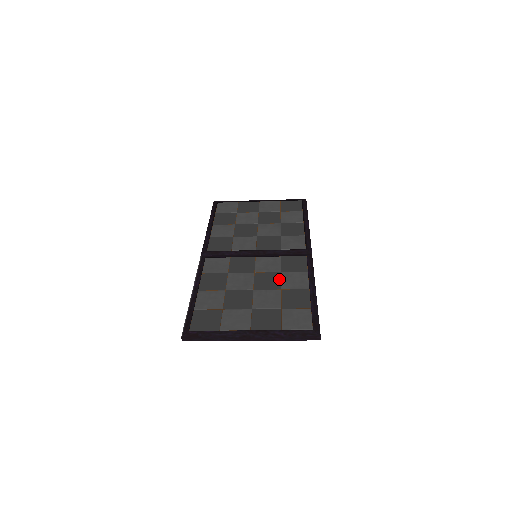
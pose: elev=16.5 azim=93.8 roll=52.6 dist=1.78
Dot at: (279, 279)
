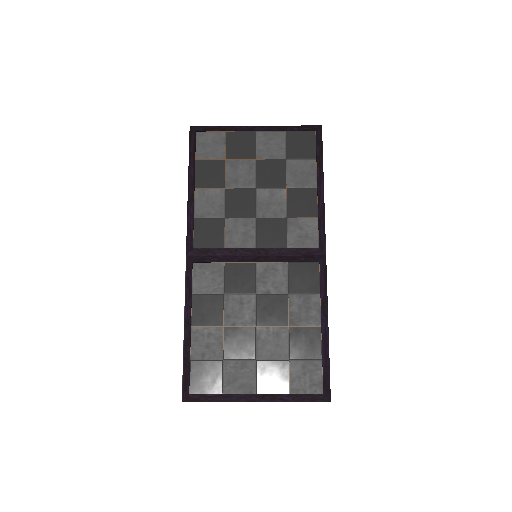
Dot at: (286, 308)
